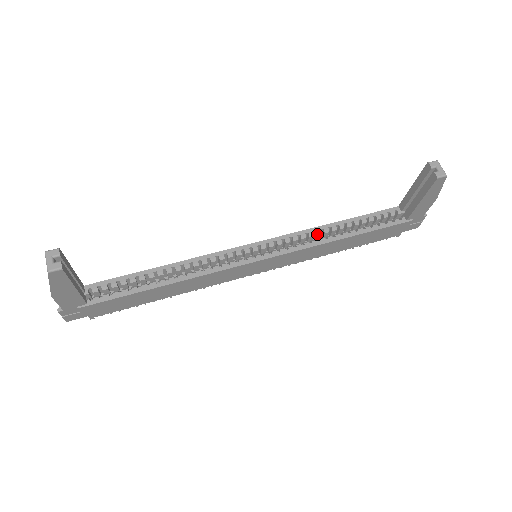
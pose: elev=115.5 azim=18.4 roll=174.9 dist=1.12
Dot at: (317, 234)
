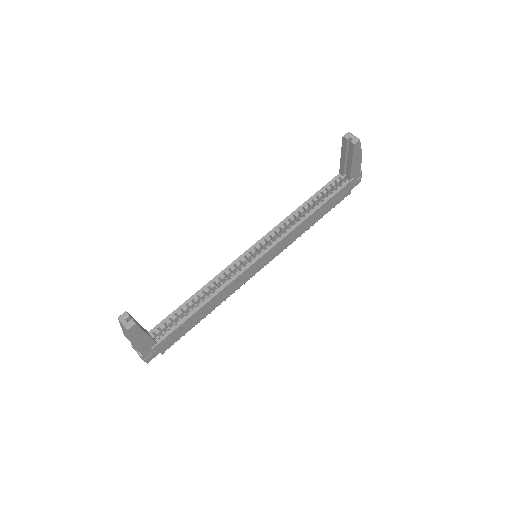
Dot at: (291, 220)
